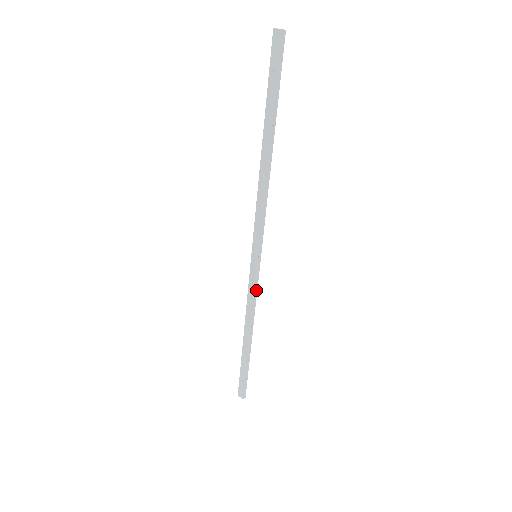
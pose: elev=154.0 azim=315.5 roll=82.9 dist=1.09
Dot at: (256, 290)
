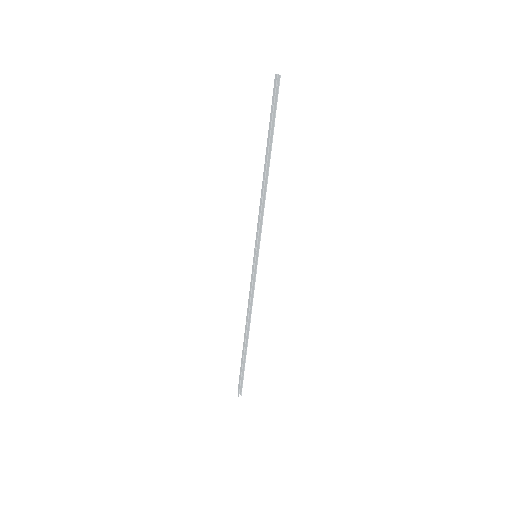
Dot at: (254, 288)
